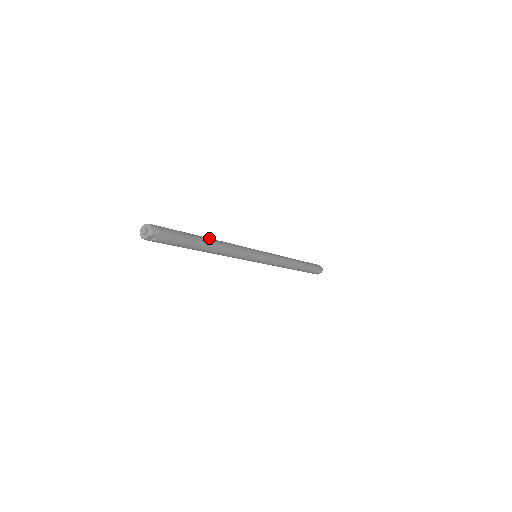
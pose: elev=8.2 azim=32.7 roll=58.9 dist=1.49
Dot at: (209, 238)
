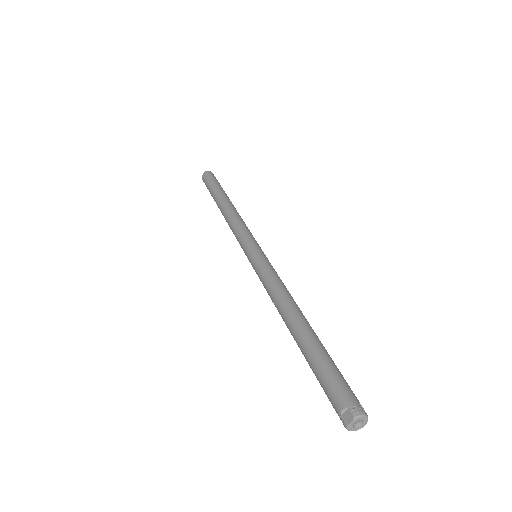
Dot at: (300, 318)
